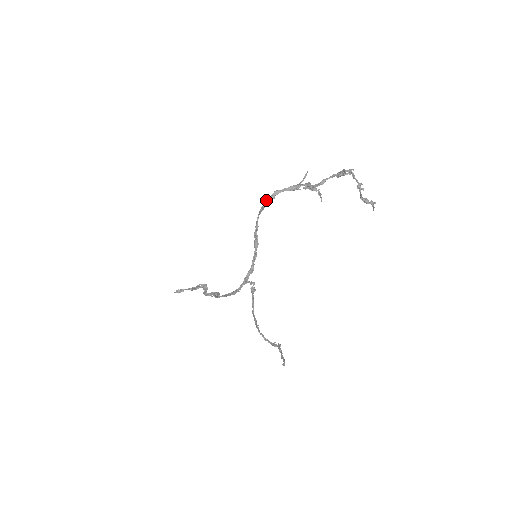
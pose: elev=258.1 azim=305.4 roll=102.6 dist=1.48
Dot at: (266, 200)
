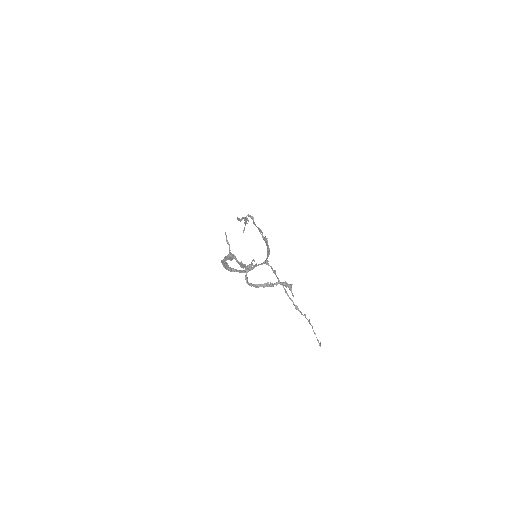
Dot at: occluded
